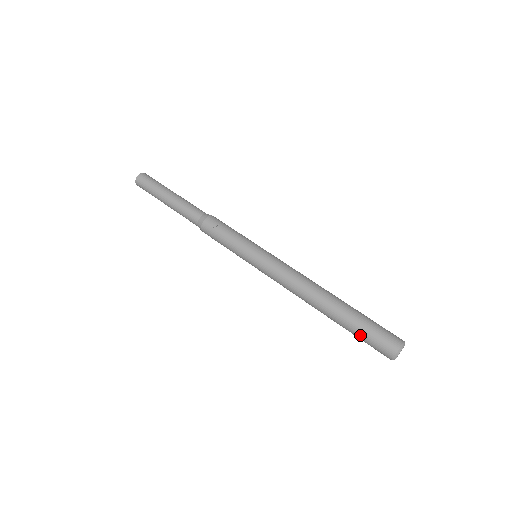
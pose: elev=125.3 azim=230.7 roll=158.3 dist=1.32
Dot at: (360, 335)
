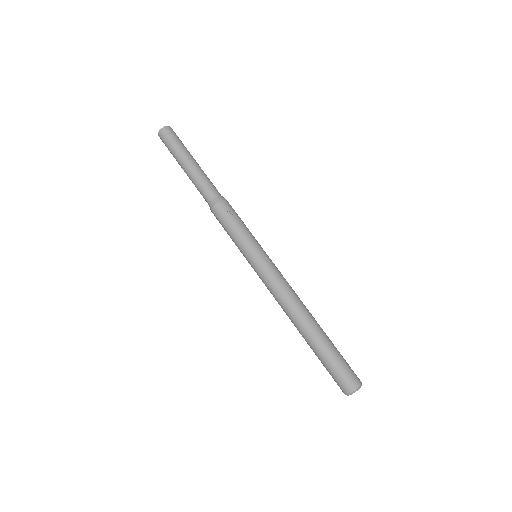
Dot at: (328, 364)
